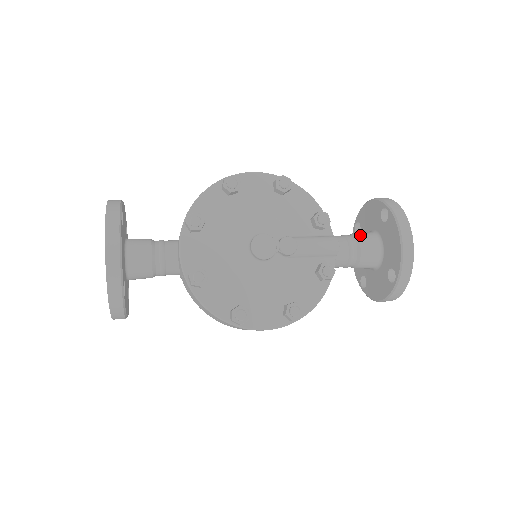
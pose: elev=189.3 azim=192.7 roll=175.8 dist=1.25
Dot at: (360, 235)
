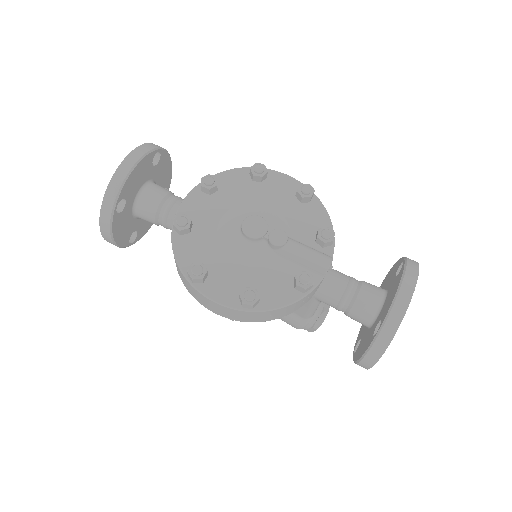
Dot at: occluded
